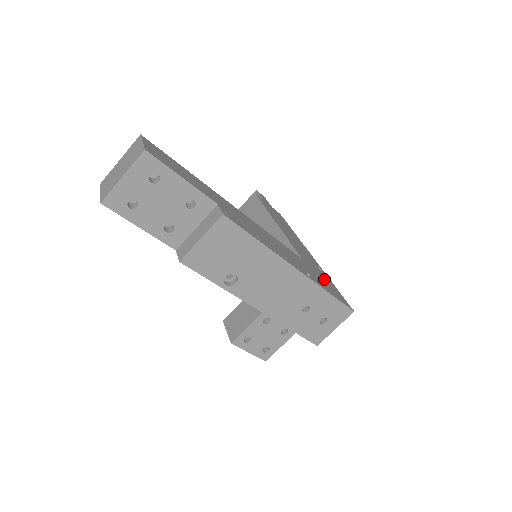
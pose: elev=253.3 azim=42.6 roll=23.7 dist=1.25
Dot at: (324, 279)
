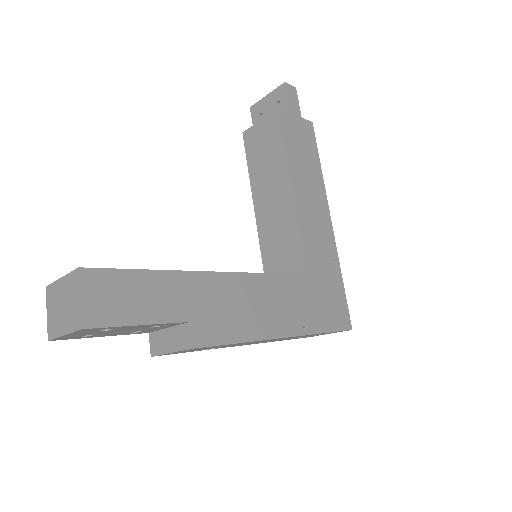
Dot at: (329, 290)
